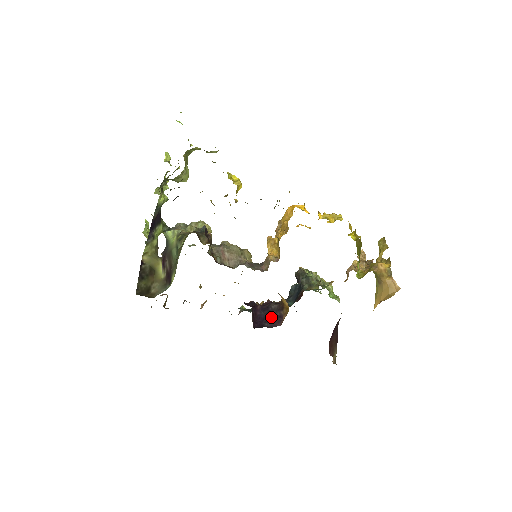
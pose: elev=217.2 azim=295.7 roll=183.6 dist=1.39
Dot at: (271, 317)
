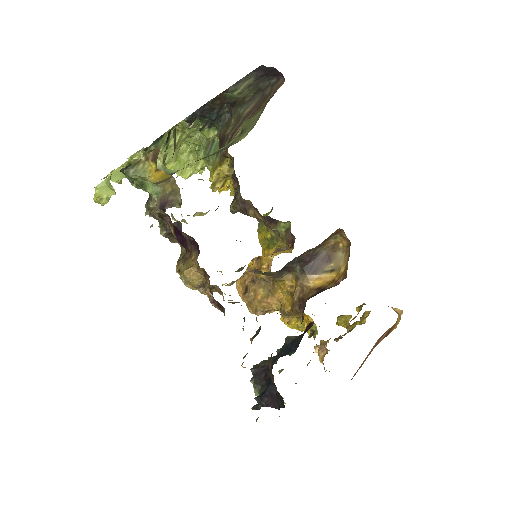
Dot at: occluded
